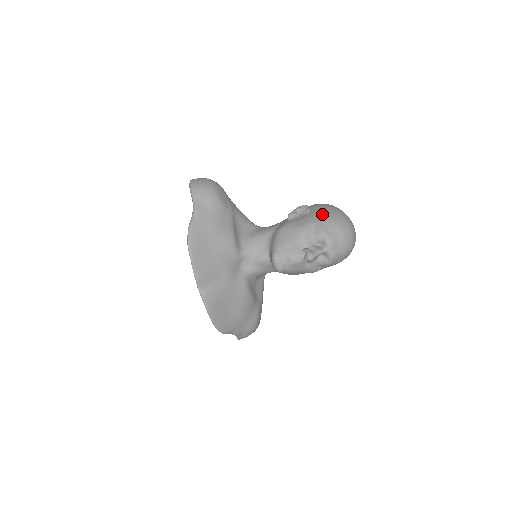
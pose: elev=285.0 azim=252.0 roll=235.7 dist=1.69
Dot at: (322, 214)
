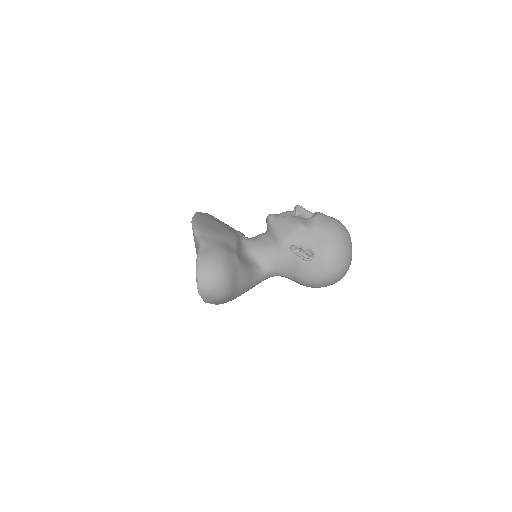
Dot at: occluded
